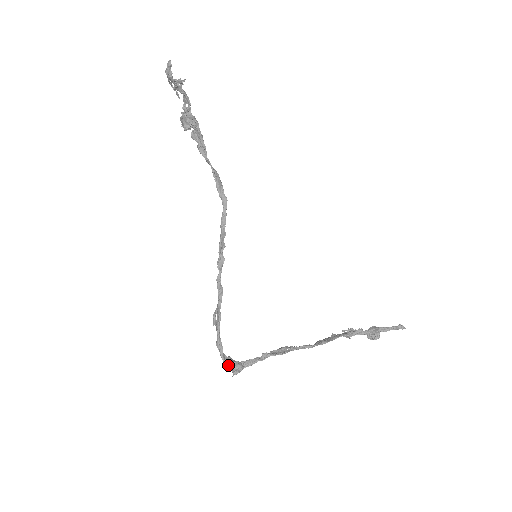
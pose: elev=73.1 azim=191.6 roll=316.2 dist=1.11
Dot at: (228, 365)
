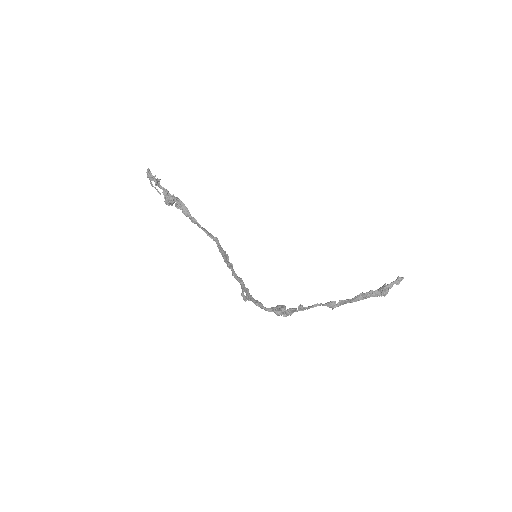
Dot at: (271, 308)
